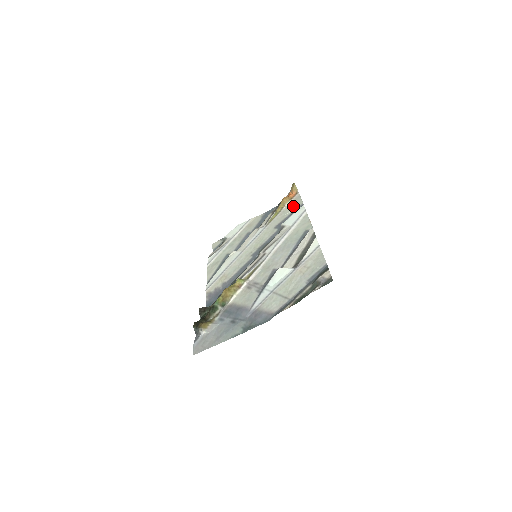
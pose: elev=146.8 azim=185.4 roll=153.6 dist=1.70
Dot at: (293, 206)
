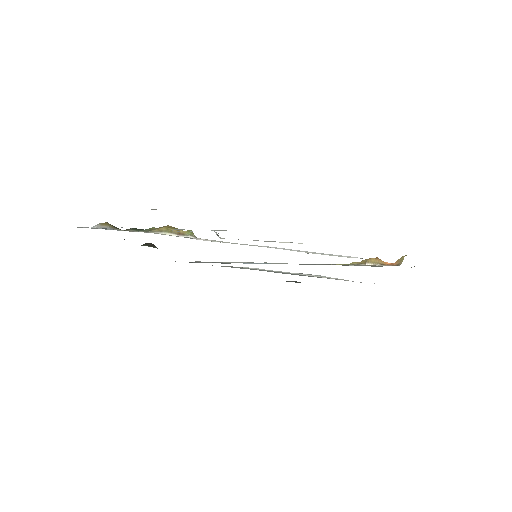
Dot at: occluded
